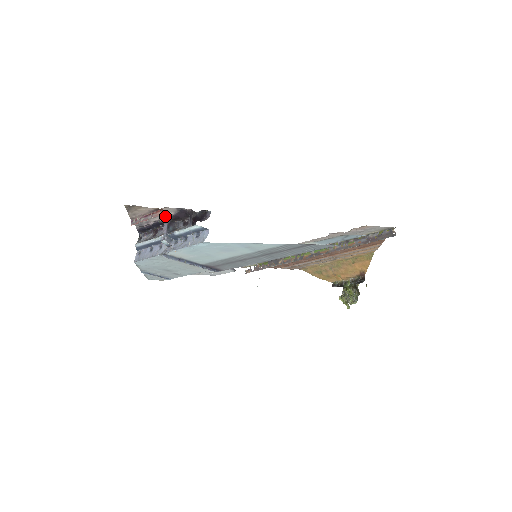
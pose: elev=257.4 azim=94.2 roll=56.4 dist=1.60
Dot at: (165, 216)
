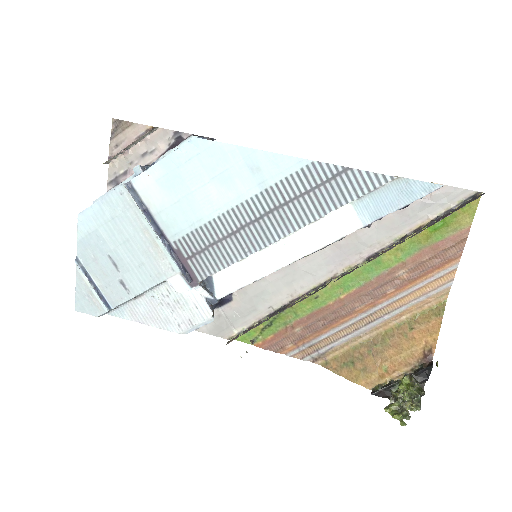
Dot at: (153, 156)
